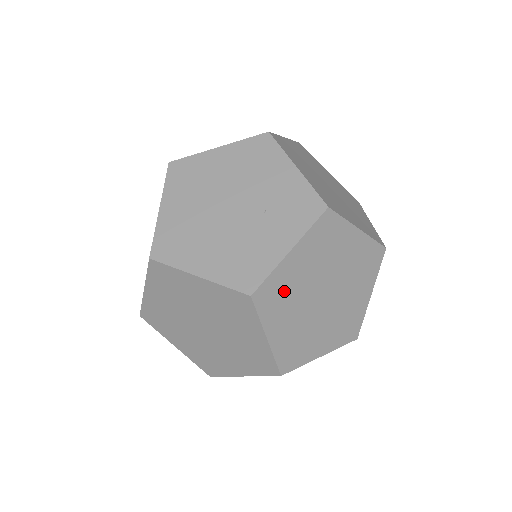
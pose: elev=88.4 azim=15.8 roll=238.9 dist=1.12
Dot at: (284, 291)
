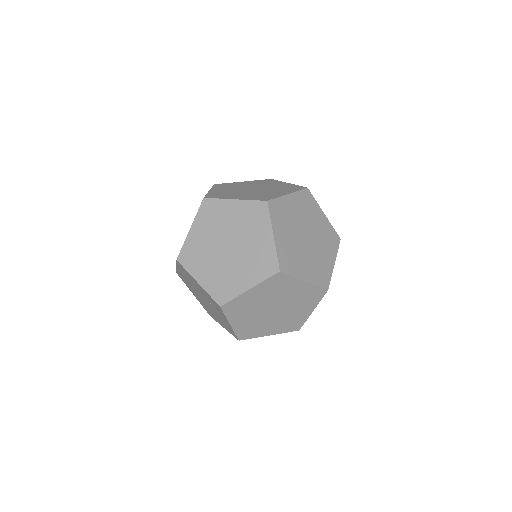
Dot at: (250, 328)
